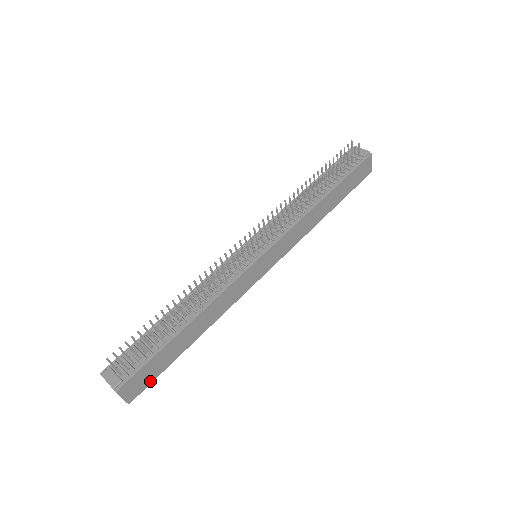
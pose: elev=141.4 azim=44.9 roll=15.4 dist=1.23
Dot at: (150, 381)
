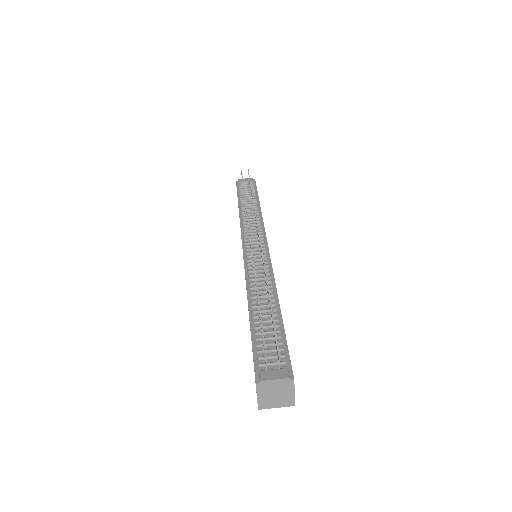
Dot at: occluded
